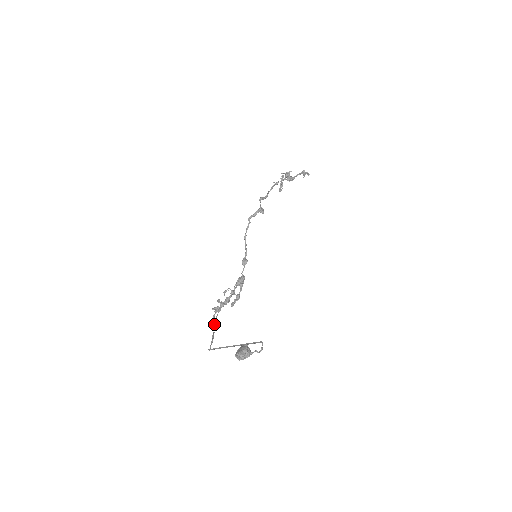
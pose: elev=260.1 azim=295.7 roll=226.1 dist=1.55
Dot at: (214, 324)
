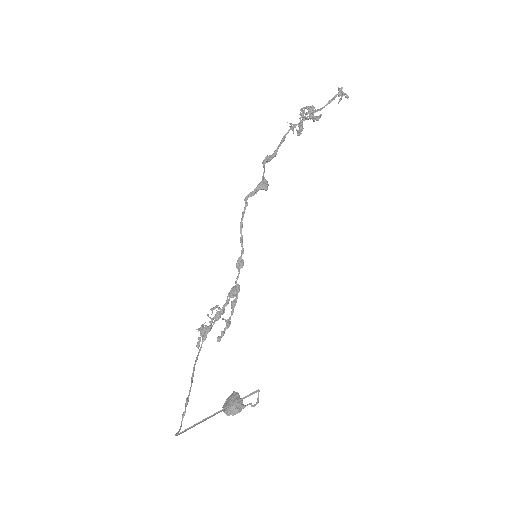
Dot at: (193, 369)
